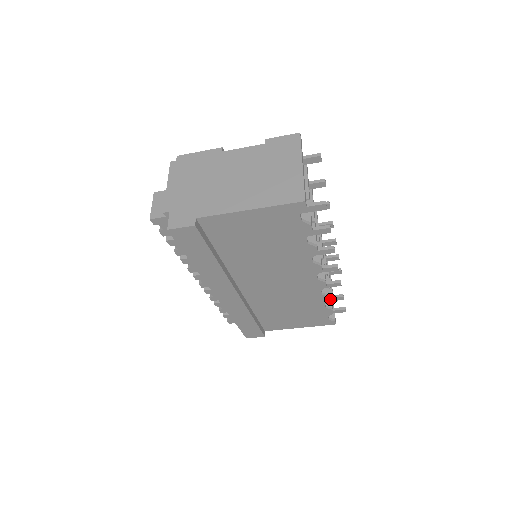
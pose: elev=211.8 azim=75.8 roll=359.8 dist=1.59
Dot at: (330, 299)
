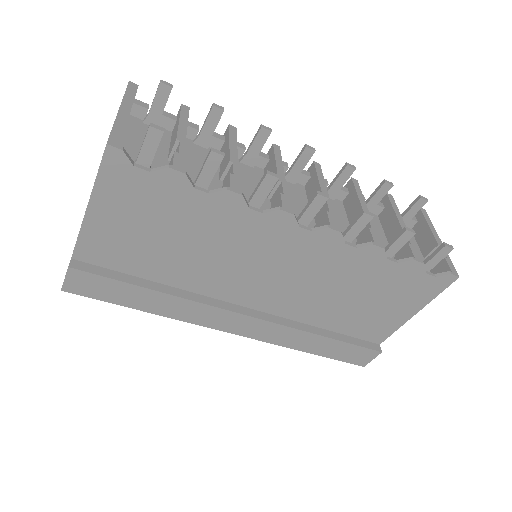
Dot at: (394, 246)
